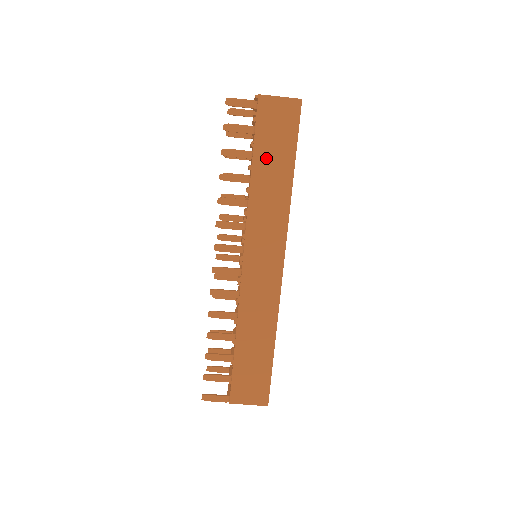
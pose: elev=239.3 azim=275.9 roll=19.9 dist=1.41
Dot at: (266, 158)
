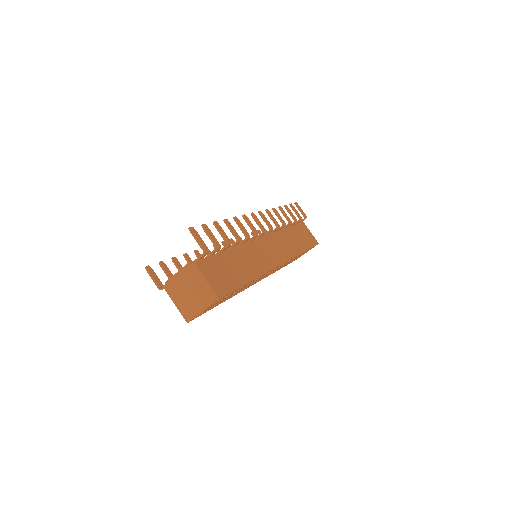
Dot at: (296, 234)
